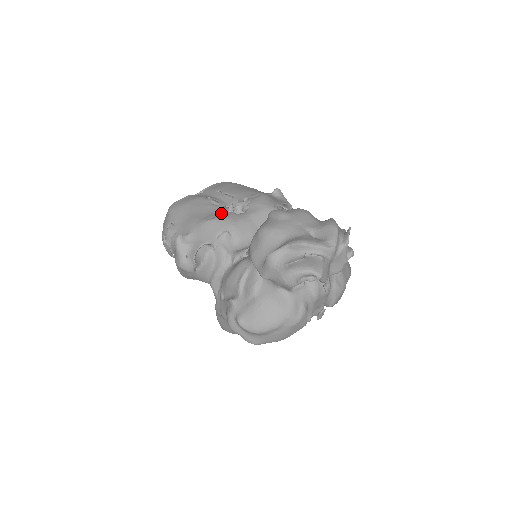
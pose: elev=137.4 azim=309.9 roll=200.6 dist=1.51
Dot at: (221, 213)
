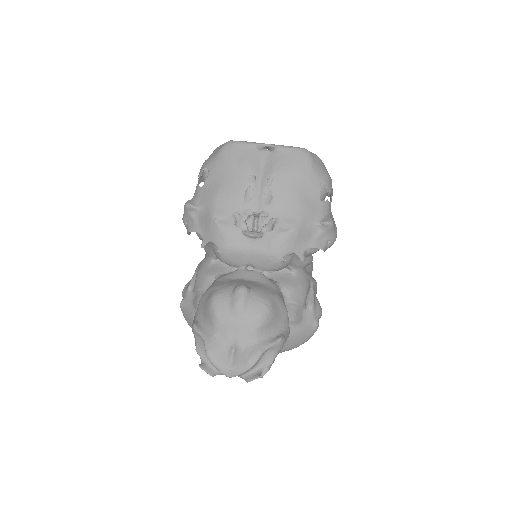
Dot at: (233, 221)
